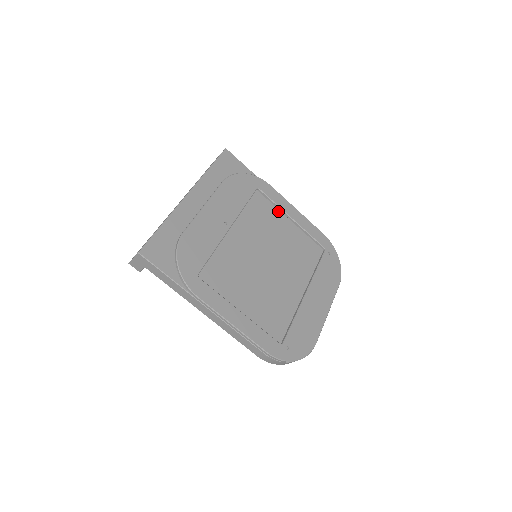
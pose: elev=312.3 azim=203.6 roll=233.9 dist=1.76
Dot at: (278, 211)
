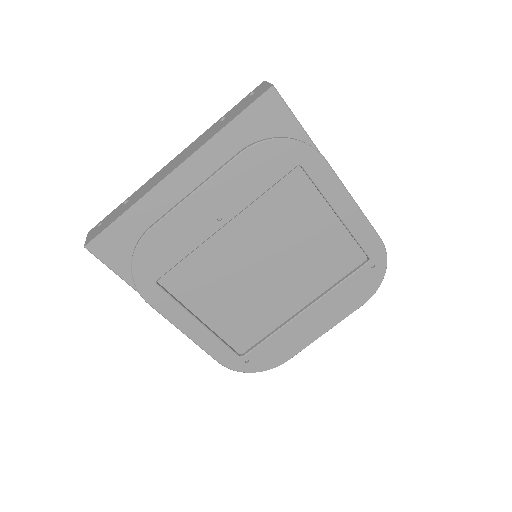
Dot at: (321, 199)
